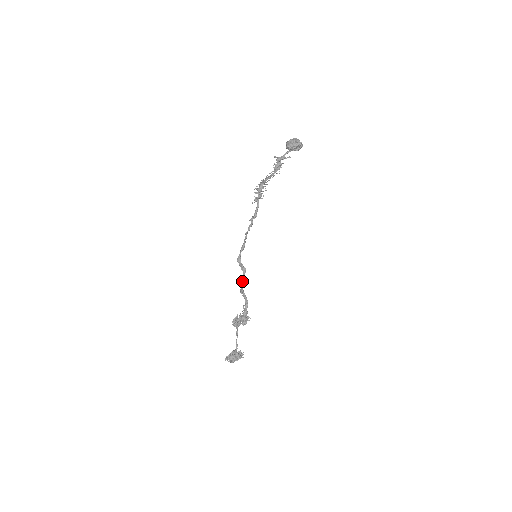
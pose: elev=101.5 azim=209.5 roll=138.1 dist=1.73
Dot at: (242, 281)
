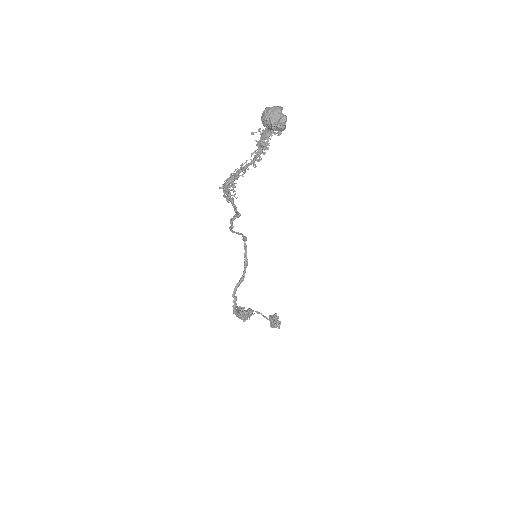
Dot at: (240, 278)
